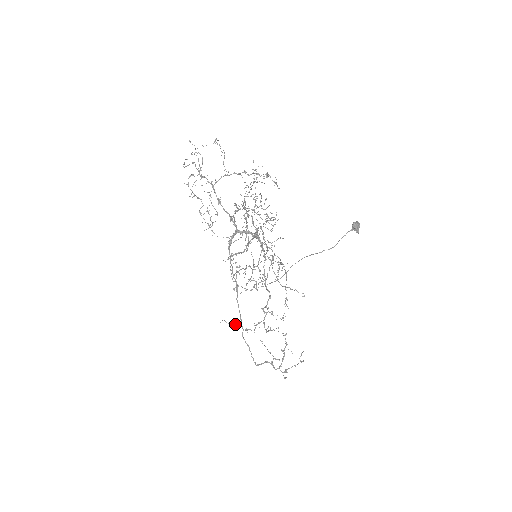
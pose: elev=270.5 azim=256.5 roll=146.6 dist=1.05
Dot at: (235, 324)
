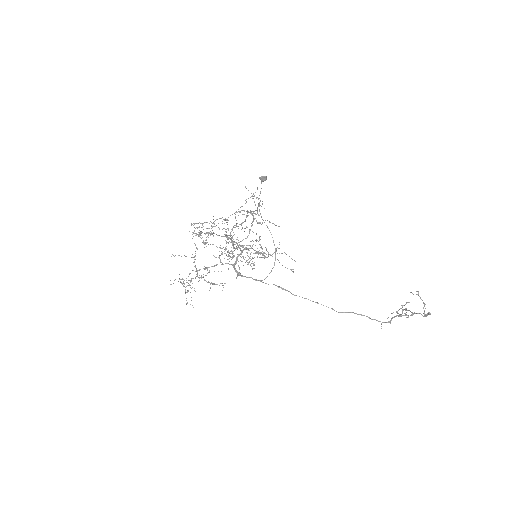
Dot at: occluded
